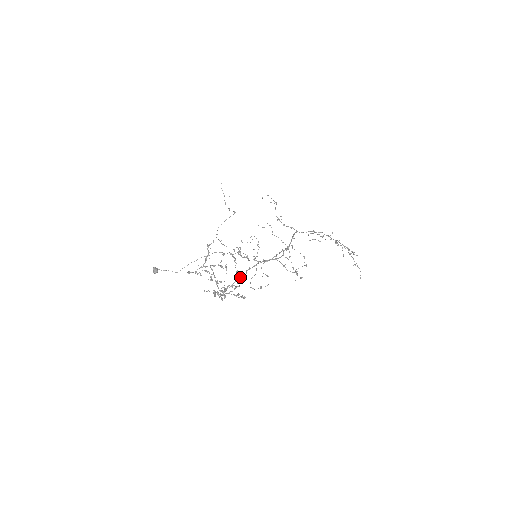
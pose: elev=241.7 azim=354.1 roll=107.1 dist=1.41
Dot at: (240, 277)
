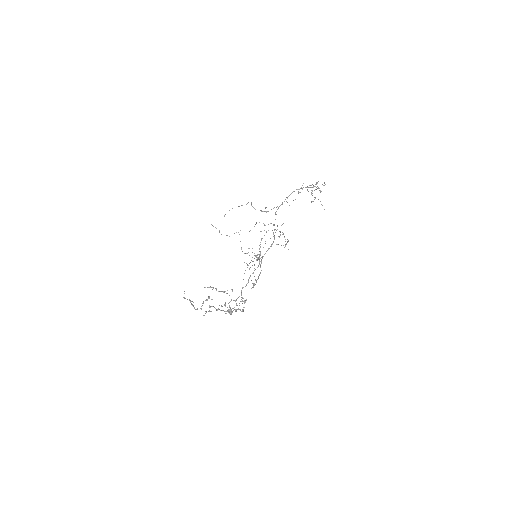
Dot at: (246, 285)
